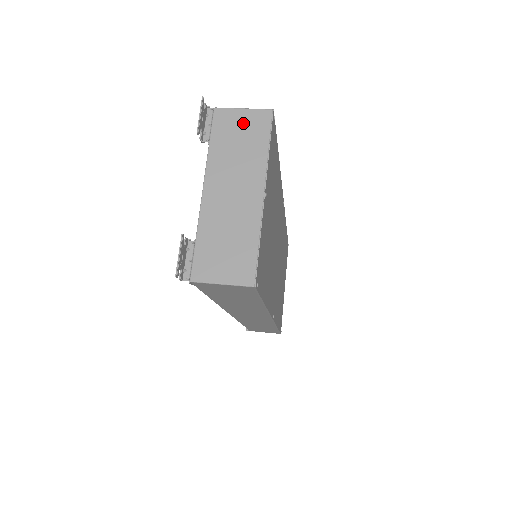
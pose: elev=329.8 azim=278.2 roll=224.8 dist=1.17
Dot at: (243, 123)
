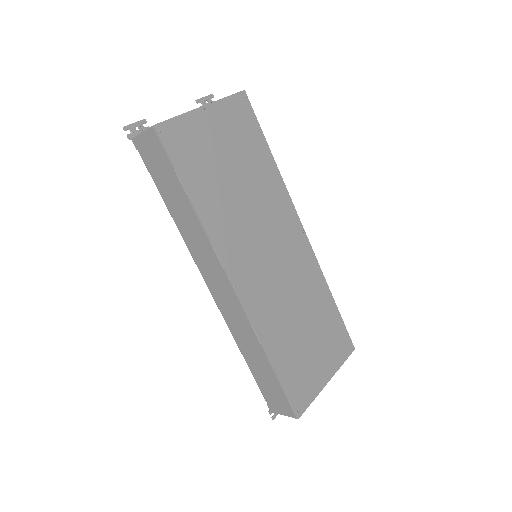
Dot at: occluded
